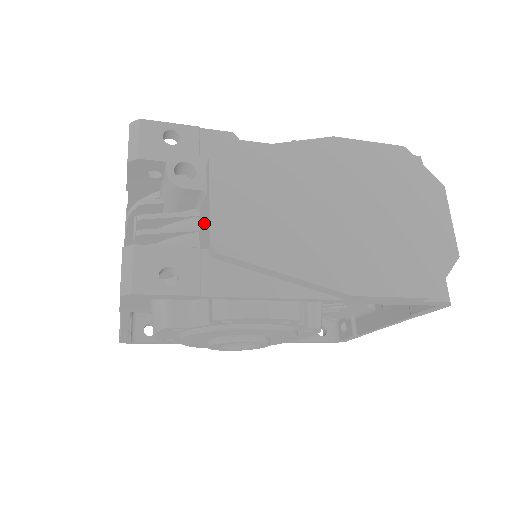
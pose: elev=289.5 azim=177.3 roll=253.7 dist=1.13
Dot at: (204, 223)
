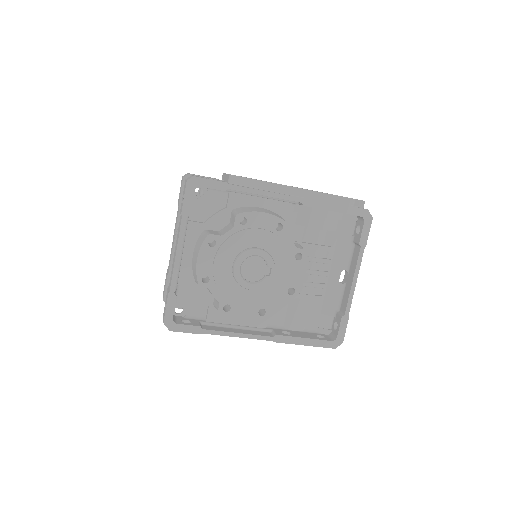
Dot at: occluded
